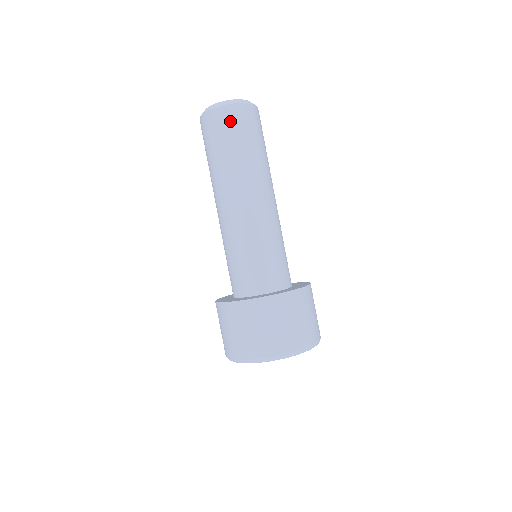
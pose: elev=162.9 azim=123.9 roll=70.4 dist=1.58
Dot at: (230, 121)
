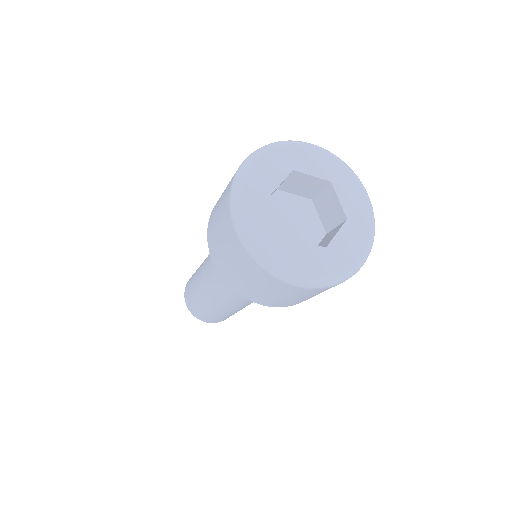
Dot at: occluded
